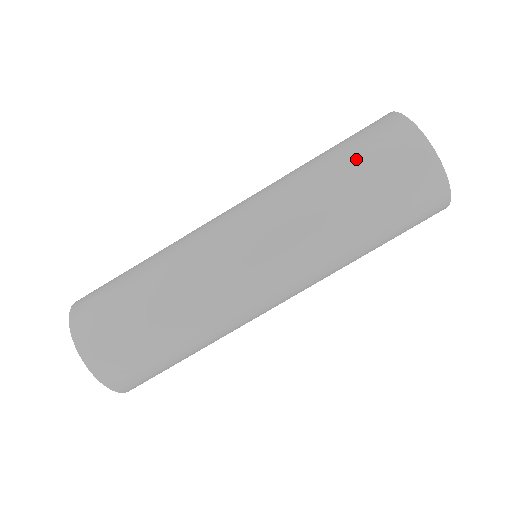
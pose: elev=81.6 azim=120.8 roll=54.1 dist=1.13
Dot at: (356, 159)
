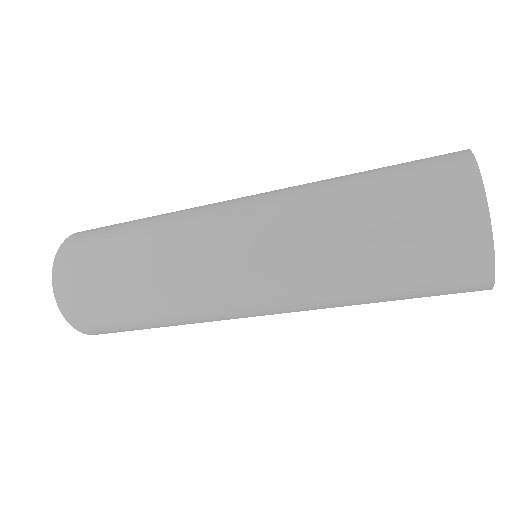
Dot at: (408, 297)
